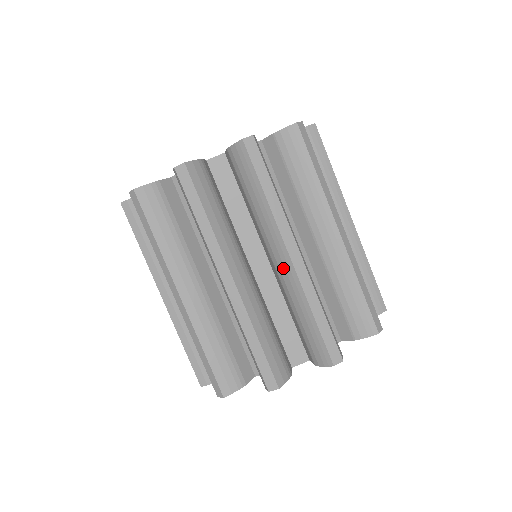
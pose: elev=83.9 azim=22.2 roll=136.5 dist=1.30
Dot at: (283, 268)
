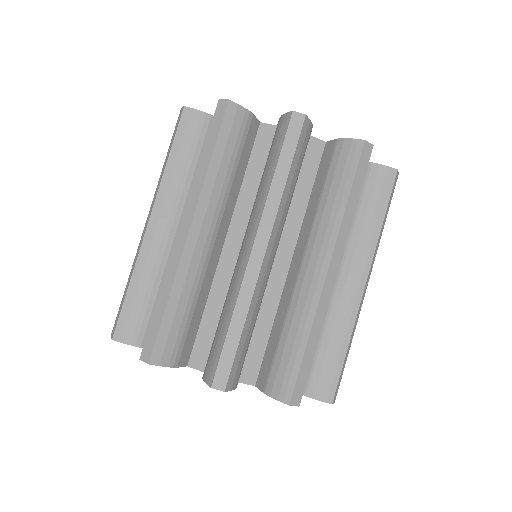
Dot at: (310, 278)
